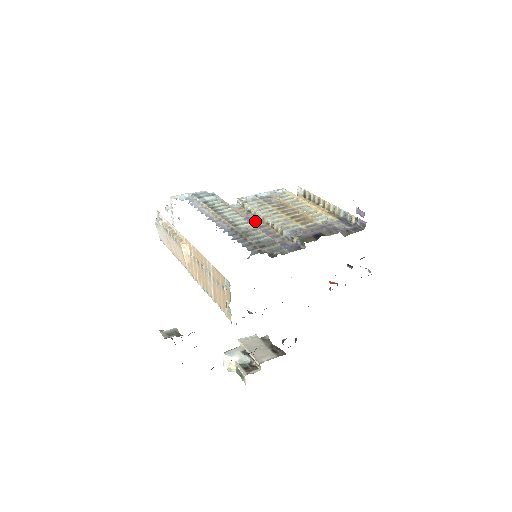
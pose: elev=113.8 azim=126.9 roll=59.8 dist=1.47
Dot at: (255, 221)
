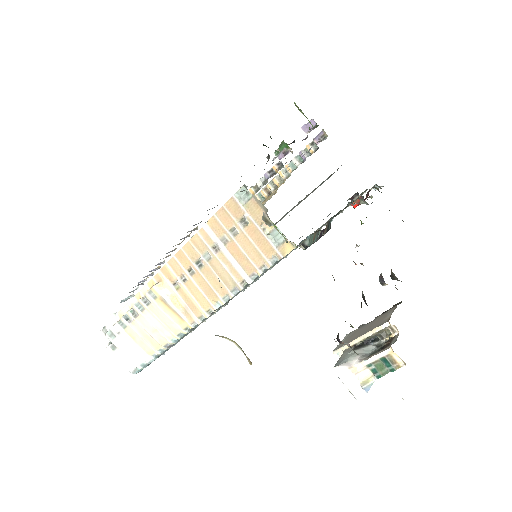
Dot at: occluded
